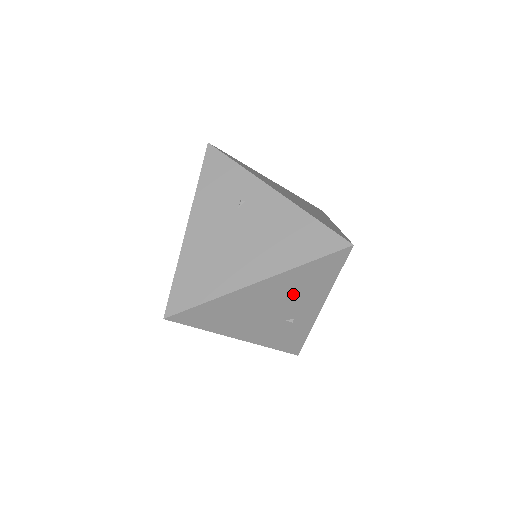
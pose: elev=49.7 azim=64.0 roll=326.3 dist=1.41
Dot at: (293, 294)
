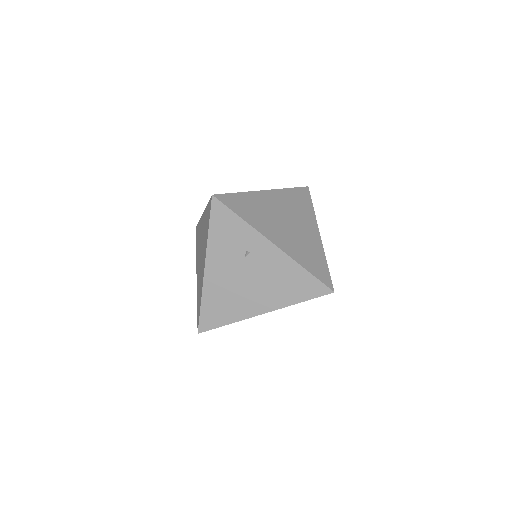
Dot at: occluded
